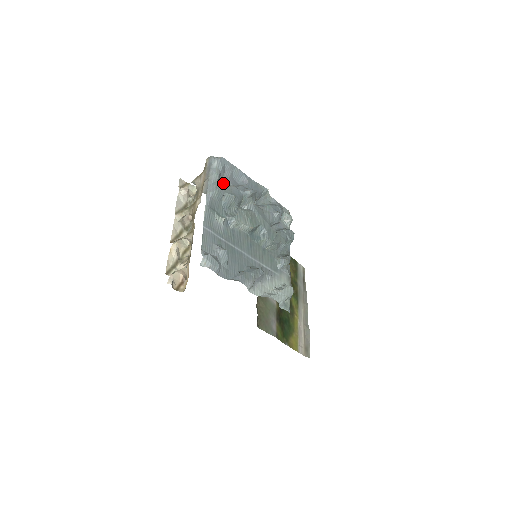
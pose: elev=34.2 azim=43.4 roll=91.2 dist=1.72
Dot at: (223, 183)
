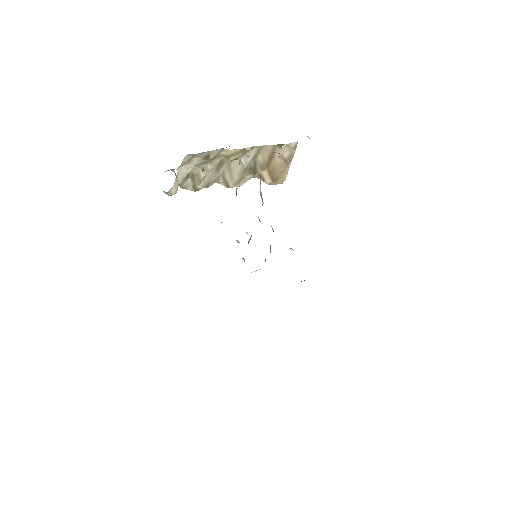
Dot at: occluded
